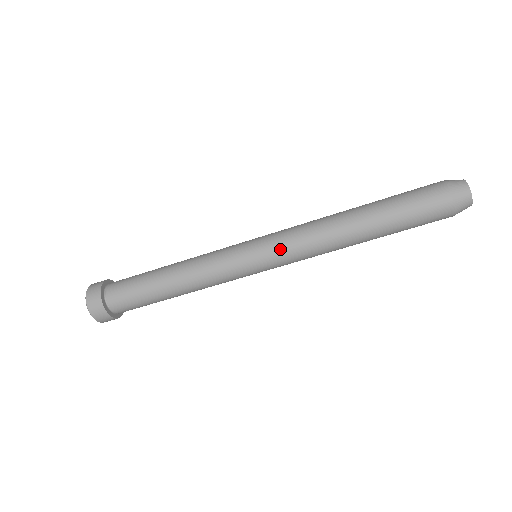
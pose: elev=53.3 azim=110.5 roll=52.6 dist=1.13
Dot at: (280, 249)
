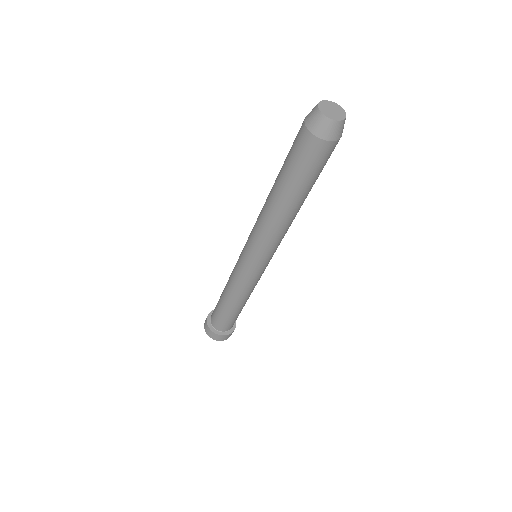
Dot at: (261, 253)
